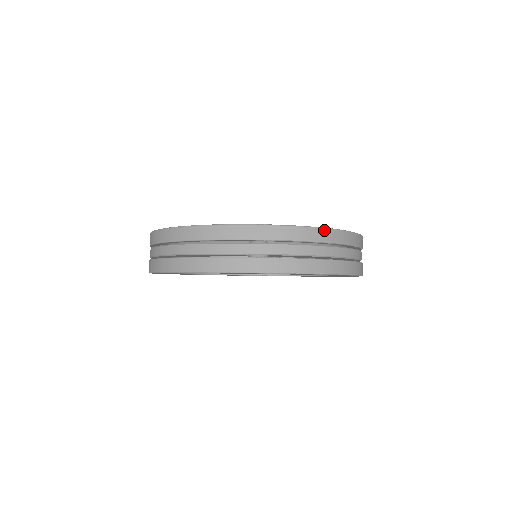
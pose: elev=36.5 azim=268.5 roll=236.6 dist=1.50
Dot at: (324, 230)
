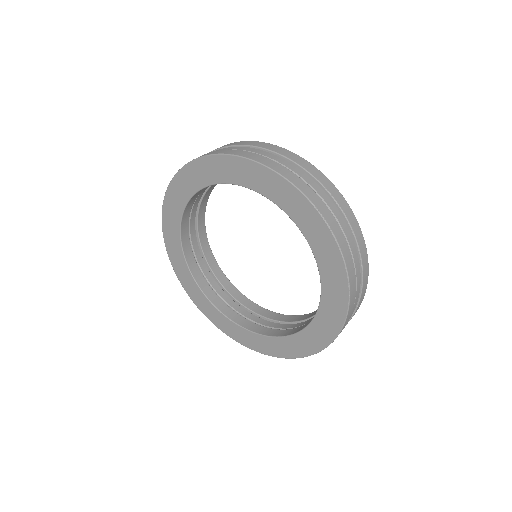
Dot at: (365, 244)
